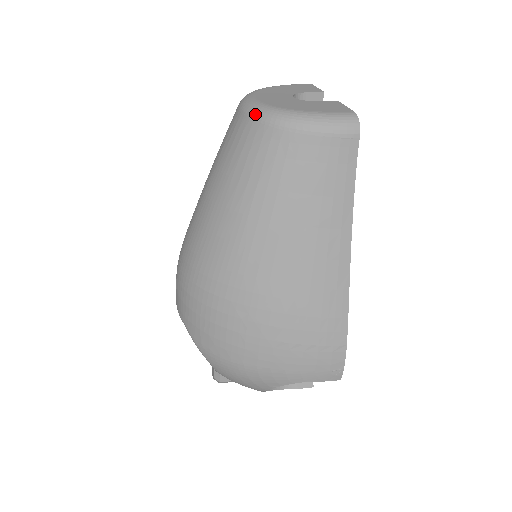
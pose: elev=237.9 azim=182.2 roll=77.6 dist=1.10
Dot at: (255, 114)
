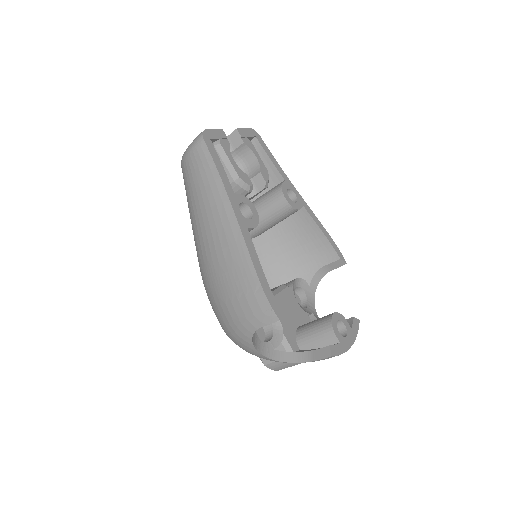
Dot at: occluded
